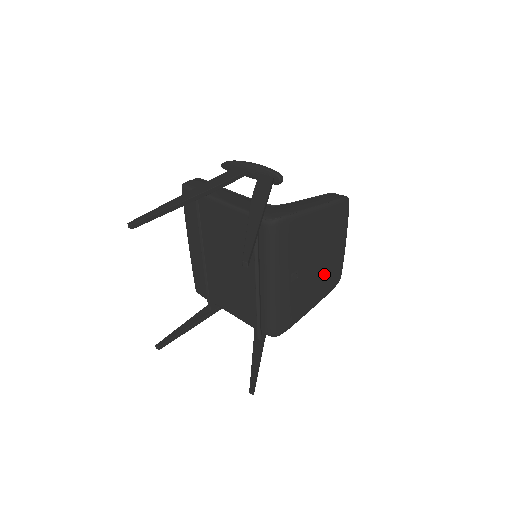
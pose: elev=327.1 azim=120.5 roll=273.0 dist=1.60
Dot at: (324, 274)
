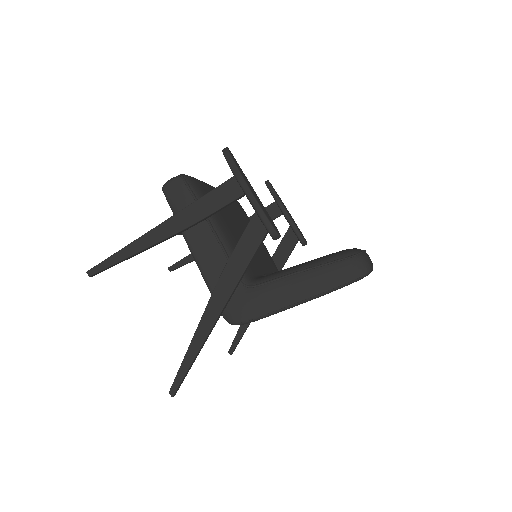
Dot at: occluded
